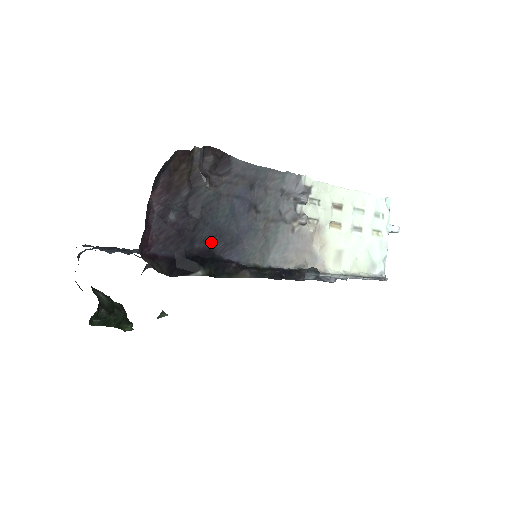
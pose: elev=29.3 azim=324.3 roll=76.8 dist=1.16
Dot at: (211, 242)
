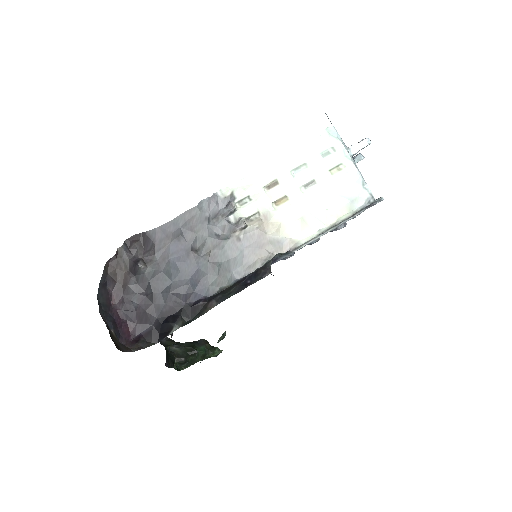
Dot at: (173, 300)
